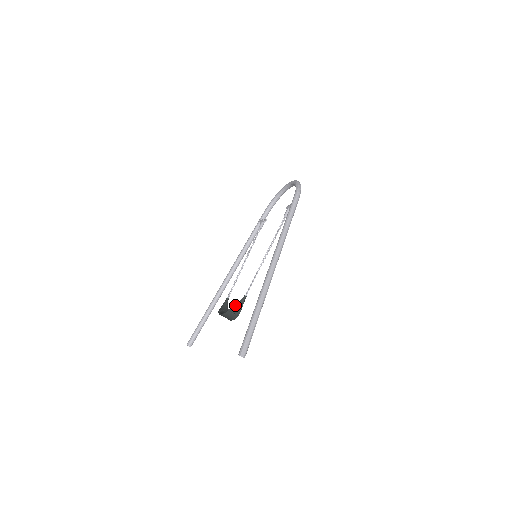
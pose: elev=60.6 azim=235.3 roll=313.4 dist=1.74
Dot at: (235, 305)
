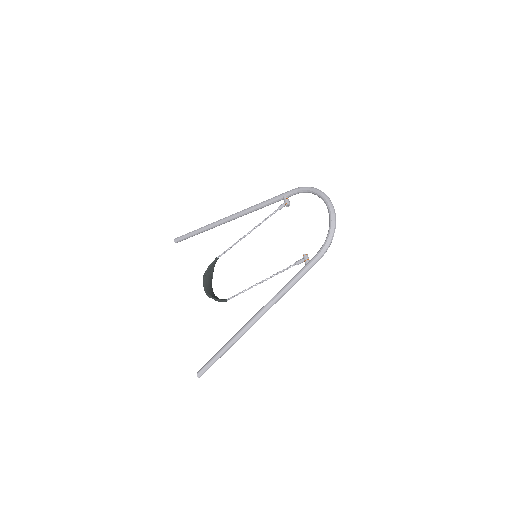
Dot at: (216, 300)
